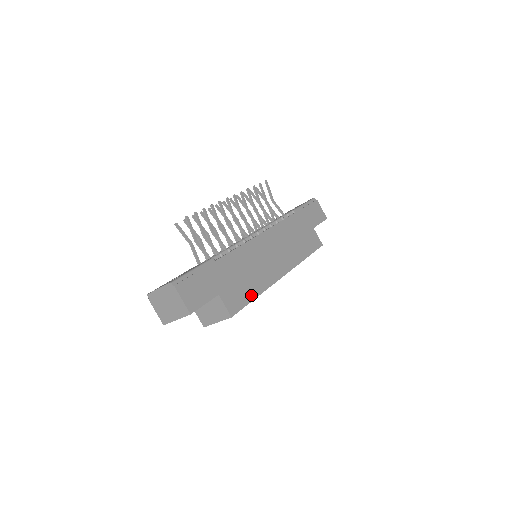
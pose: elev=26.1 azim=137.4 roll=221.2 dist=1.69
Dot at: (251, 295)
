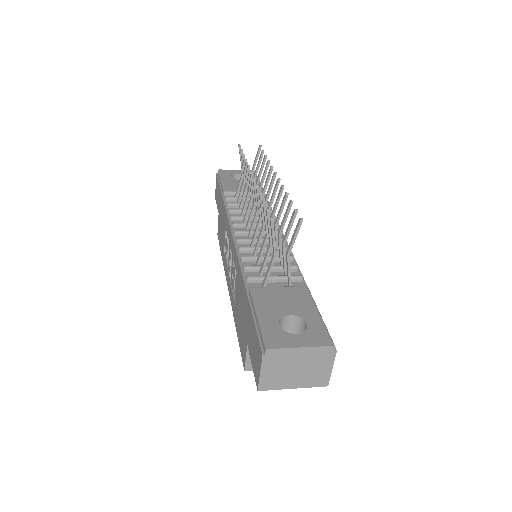
Dot at: occluded
